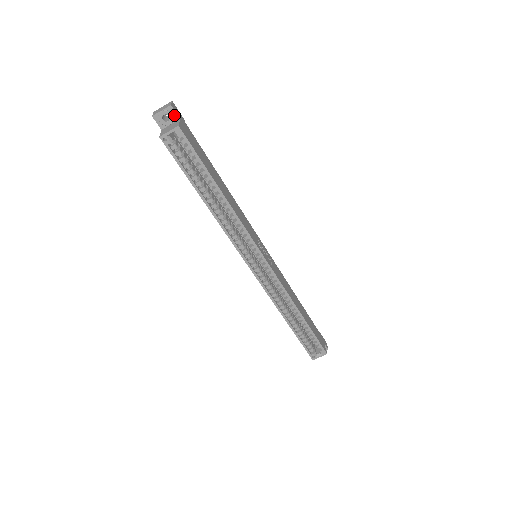
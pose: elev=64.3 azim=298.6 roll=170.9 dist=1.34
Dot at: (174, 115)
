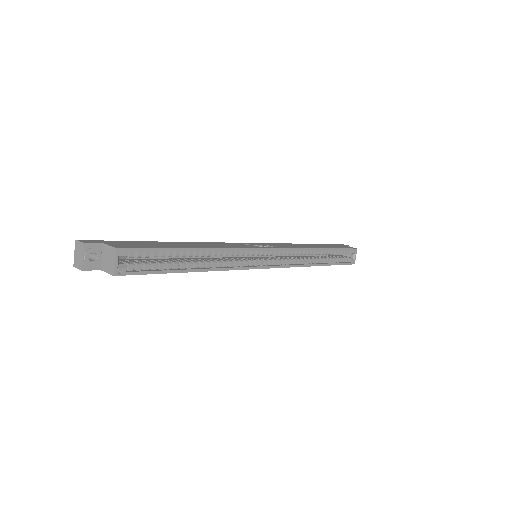
Dot at: (95, 247)
